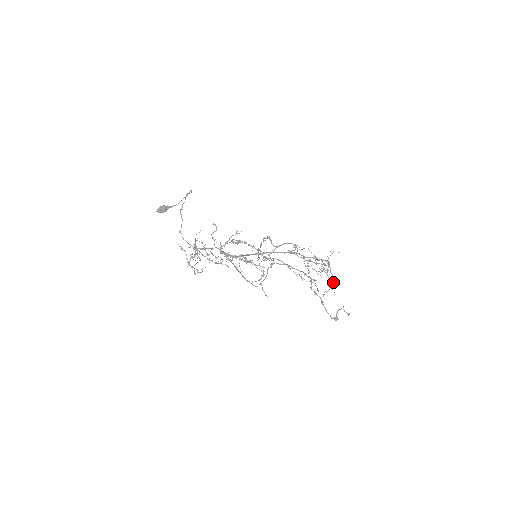
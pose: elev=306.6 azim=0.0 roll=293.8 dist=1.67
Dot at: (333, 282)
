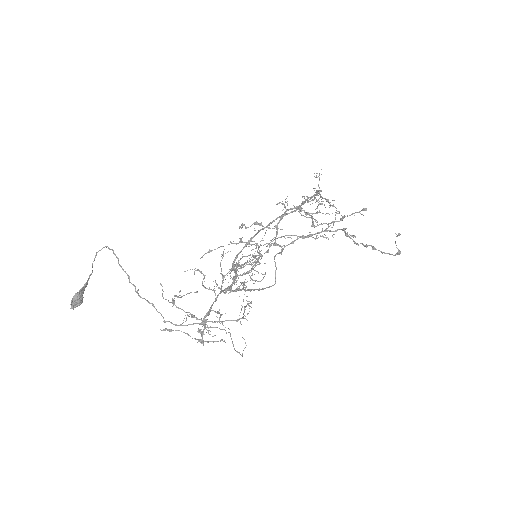
Dot at: (333, 206)
